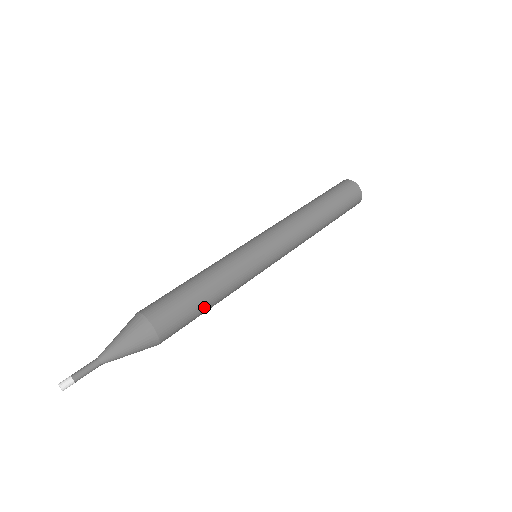
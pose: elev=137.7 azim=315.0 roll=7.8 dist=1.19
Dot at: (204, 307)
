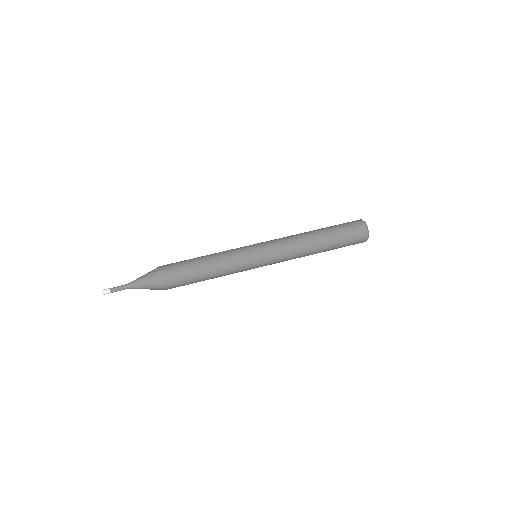
Dot at: (200, 278)
